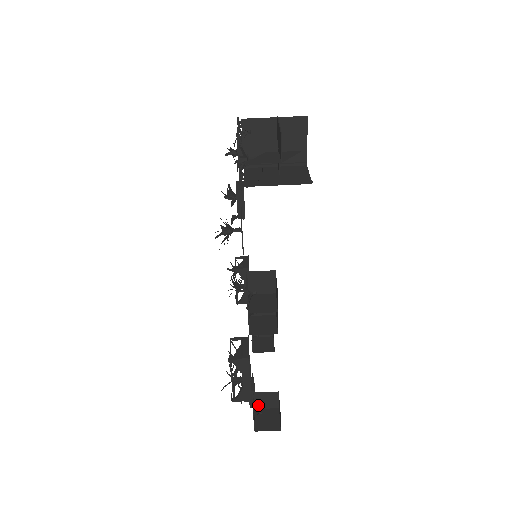
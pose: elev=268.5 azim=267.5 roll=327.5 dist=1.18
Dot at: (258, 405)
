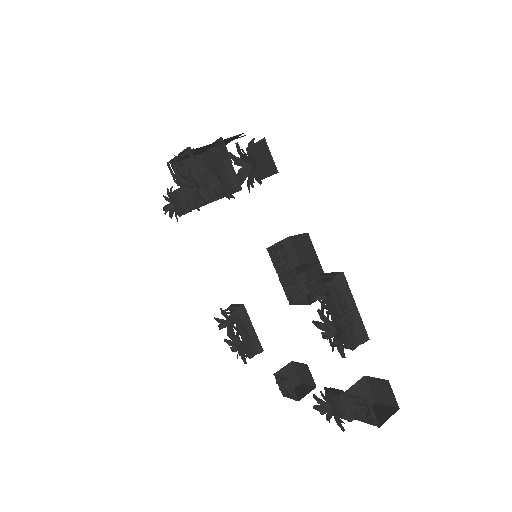
Dot at: (356, 411)
